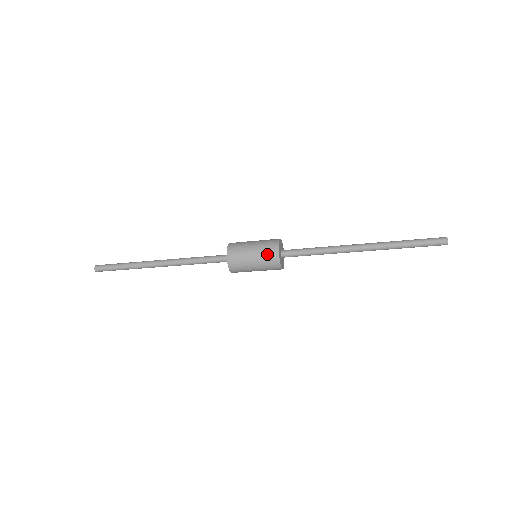
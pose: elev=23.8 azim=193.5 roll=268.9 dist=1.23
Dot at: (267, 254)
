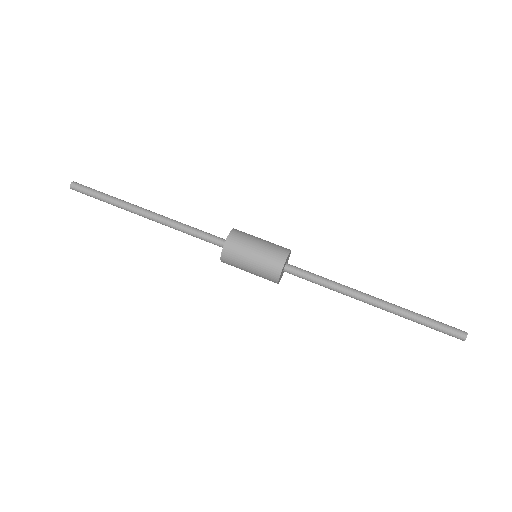
Dot at: (265, 276)
